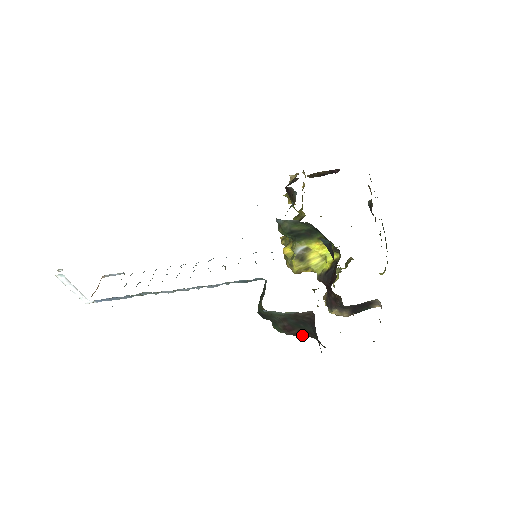
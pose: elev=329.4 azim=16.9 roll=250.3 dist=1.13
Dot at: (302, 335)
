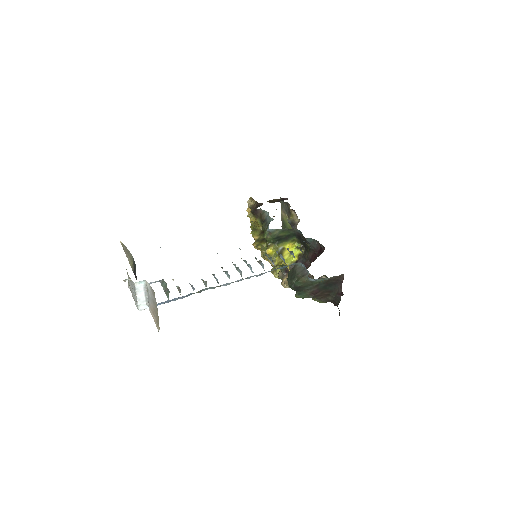
Dot at: (322, 295)
